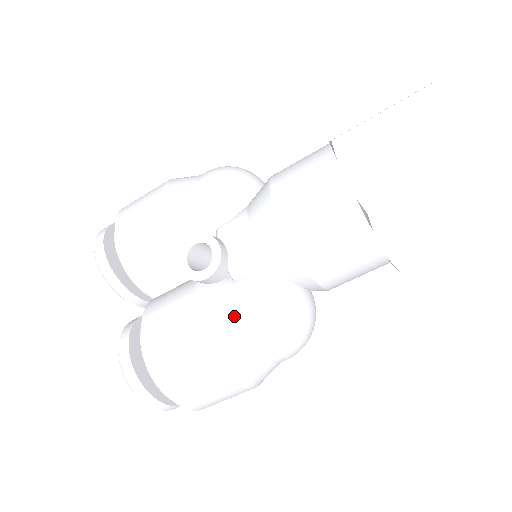
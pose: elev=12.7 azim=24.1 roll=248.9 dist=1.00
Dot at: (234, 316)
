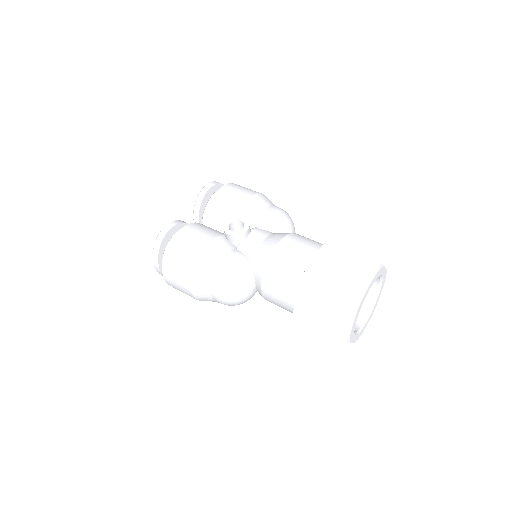
Dot at: (220, 257)
